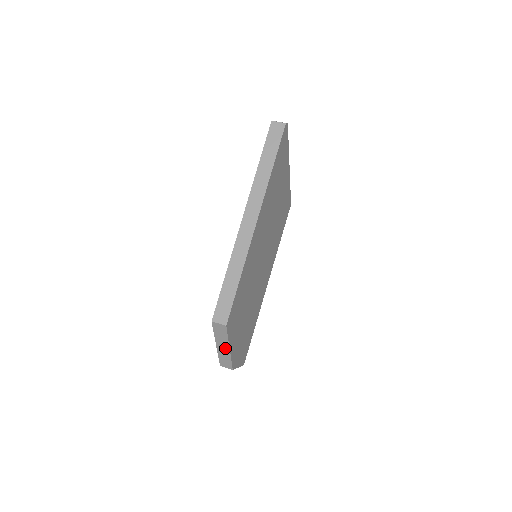
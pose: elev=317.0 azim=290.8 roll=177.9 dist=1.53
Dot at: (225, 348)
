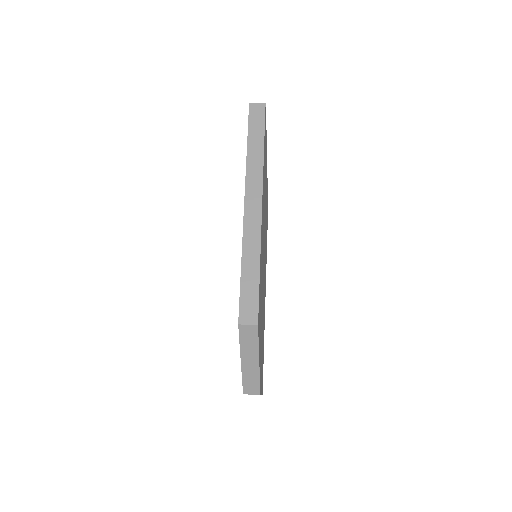
Dot at: (253, 362)
